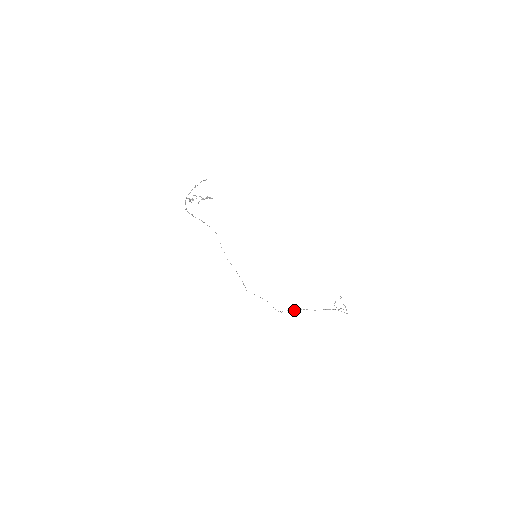
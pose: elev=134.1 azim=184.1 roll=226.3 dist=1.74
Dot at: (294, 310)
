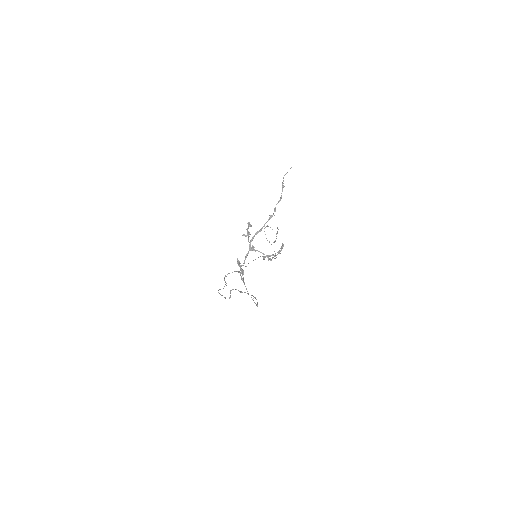
Dot at: (238, 271)
